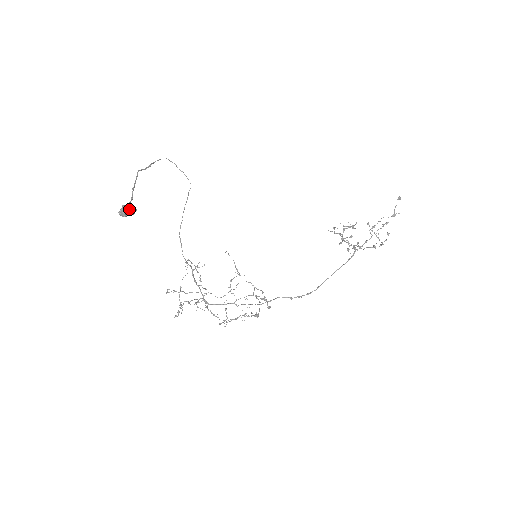
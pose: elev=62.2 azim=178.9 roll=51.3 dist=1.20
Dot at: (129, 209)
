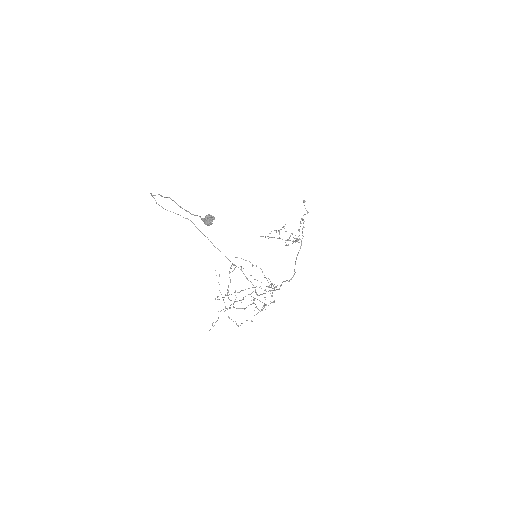
Dot at: (210, 218)
